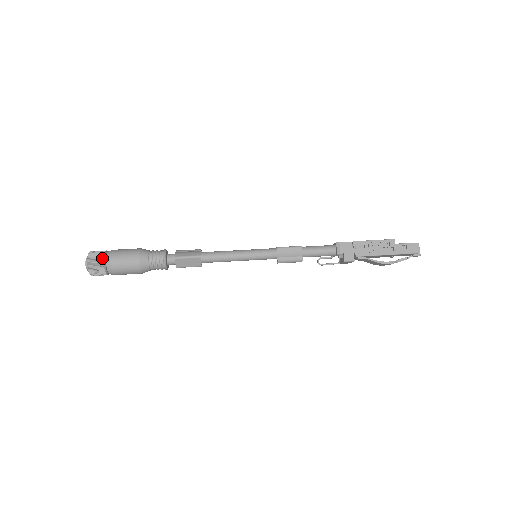
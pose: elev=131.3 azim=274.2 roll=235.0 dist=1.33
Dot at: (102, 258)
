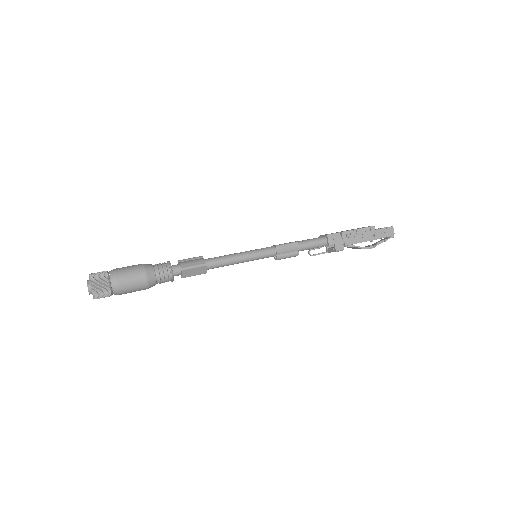
Dot at: (107, 280)
